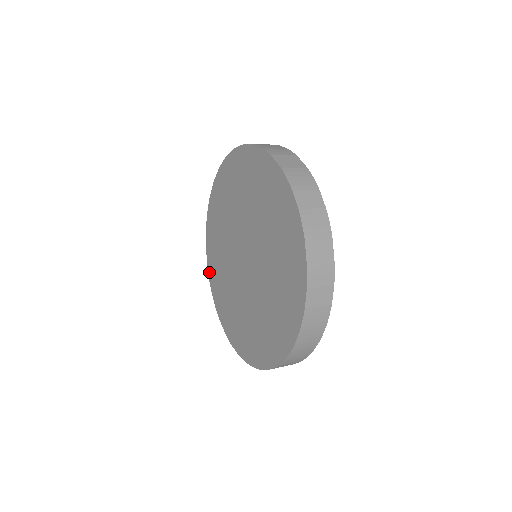
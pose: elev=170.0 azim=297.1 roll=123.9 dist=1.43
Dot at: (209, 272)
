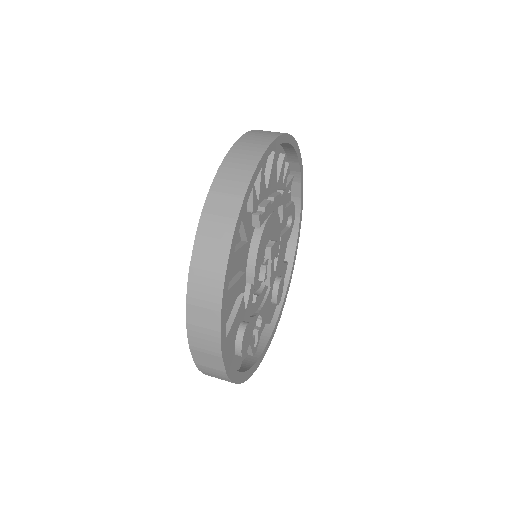
Dot at: occluded
